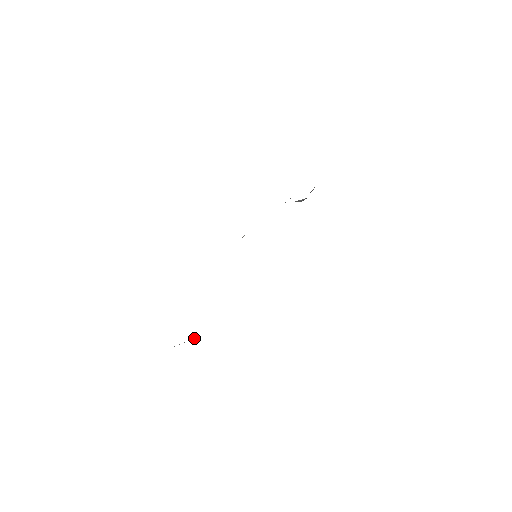
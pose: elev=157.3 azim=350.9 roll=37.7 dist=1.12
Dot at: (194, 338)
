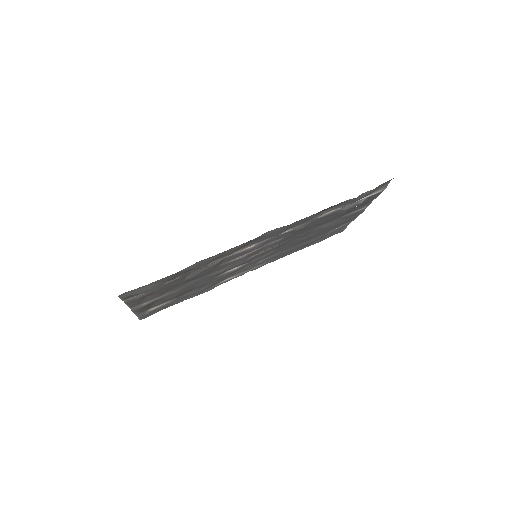
Dot at: occluded
